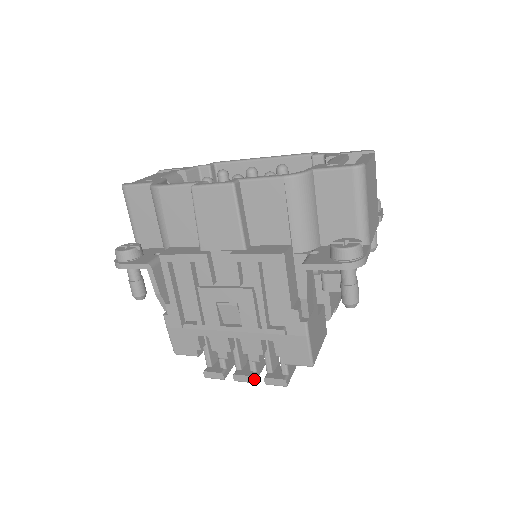
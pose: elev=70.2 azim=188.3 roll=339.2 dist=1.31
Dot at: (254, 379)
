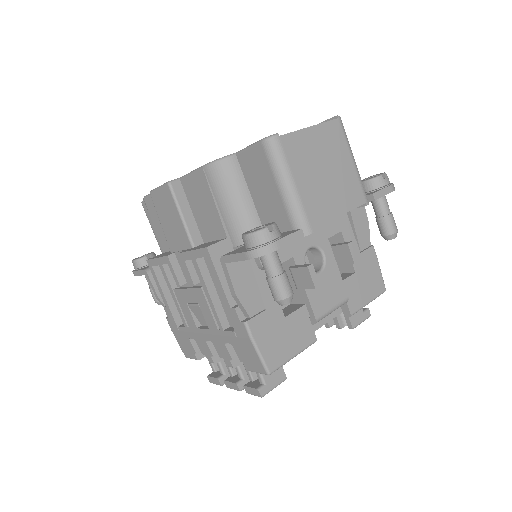
Dot at: (238, 387)
